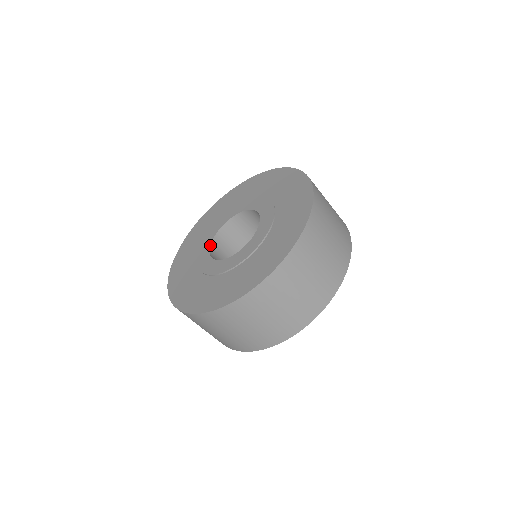
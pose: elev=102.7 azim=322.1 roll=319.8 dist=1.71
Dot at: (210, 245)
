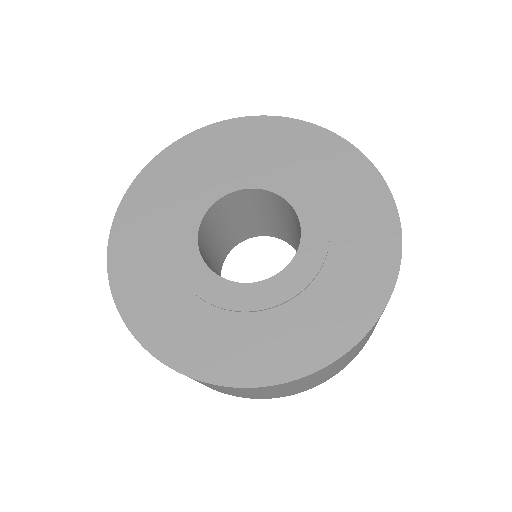
Dot at: (209, 208)
